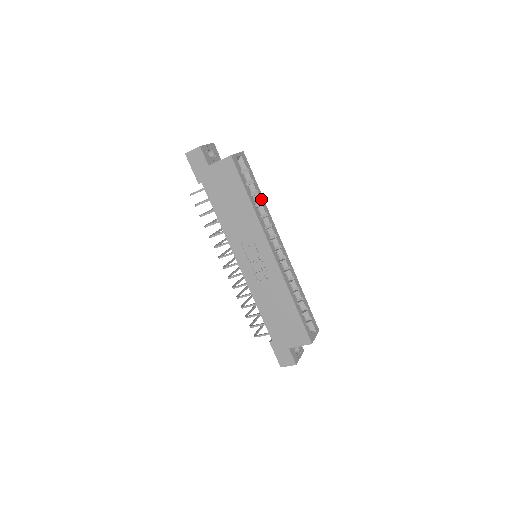
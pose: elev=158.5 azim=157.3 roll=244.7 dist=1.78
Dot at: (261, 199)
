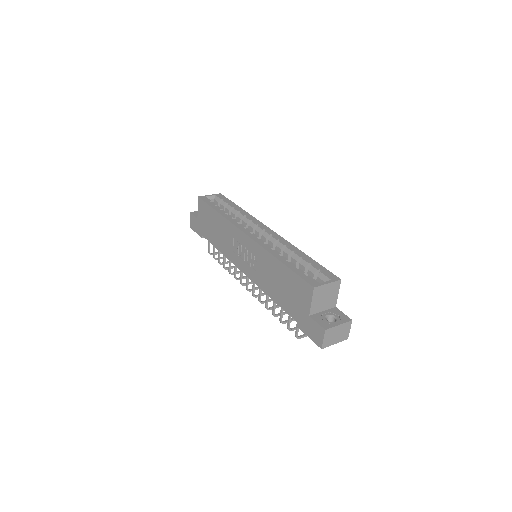
Dot at: (239, 210)
